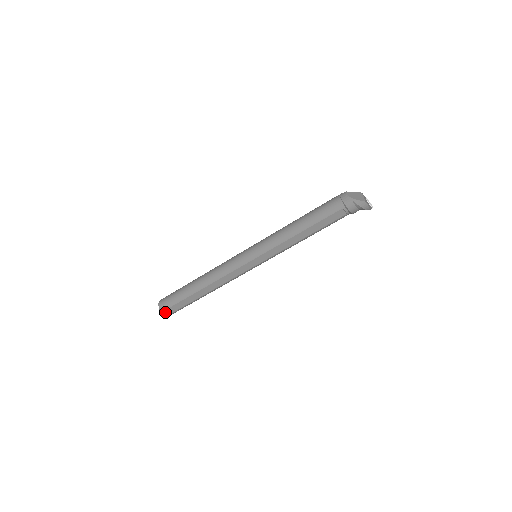
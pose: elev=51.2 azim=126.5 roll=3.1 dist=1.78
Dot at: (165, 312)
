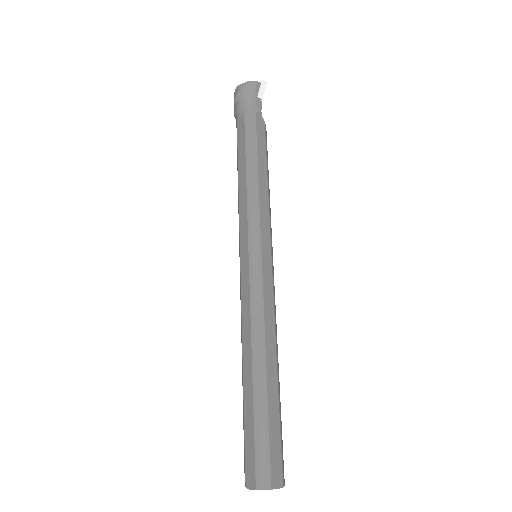
Dot at: (249, 481)
